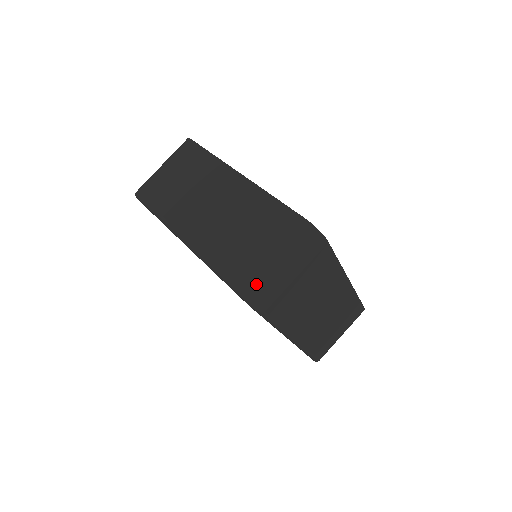
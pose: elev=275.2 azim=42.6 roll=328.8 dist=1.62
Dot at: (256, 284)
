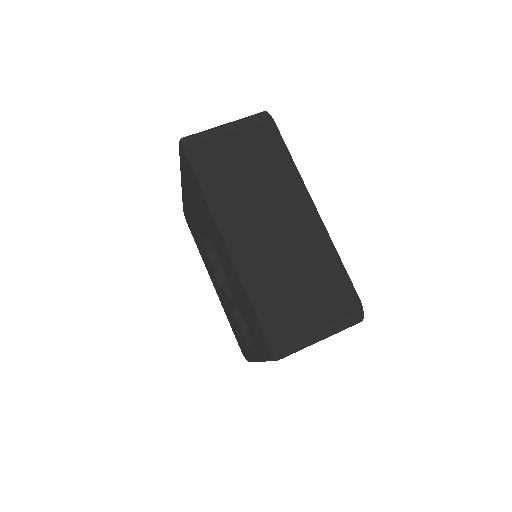
Dot at: occluded
